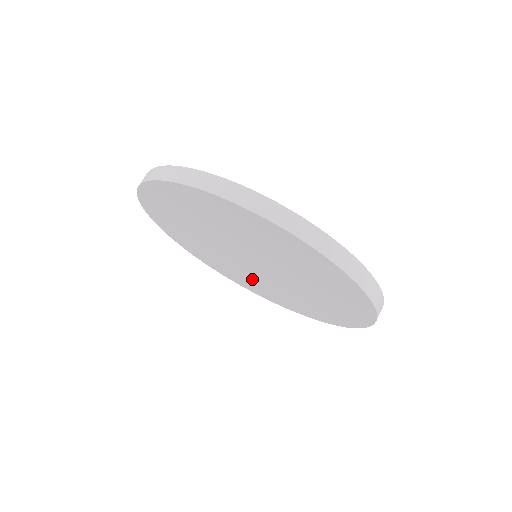
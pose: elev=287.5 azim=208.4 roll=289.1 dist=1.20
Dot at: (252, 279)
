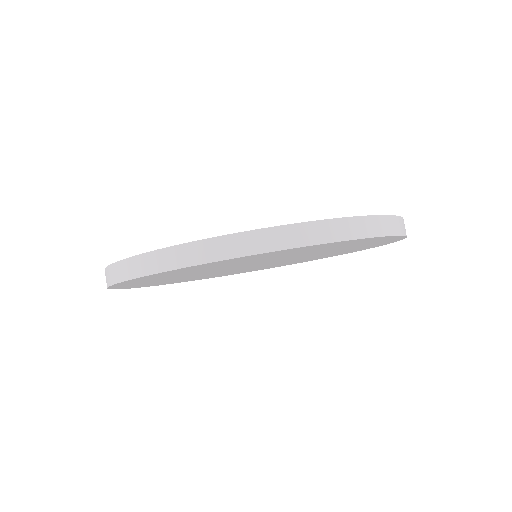
Dot at: occluded
